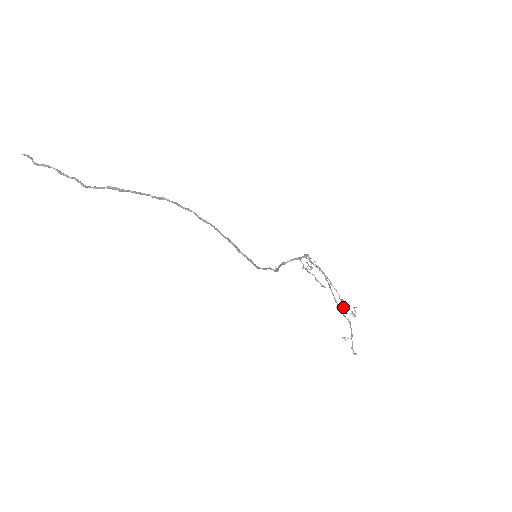
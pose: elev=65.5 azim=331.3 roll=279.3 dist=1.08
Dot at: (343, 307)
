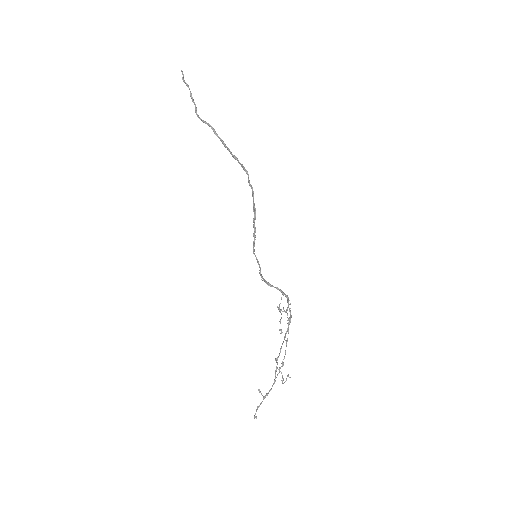
Dot at: (279, 372)
